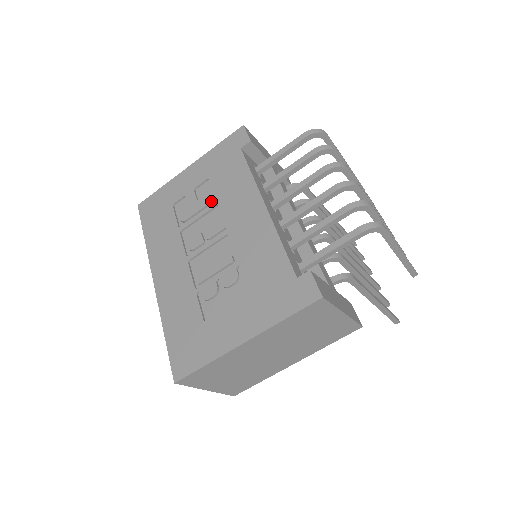
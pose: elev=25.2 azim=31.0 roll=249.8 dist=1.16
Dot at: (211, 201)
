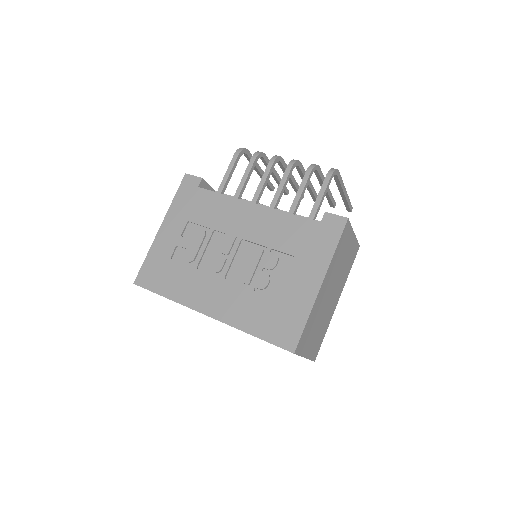
Dot at: (205, 232)
